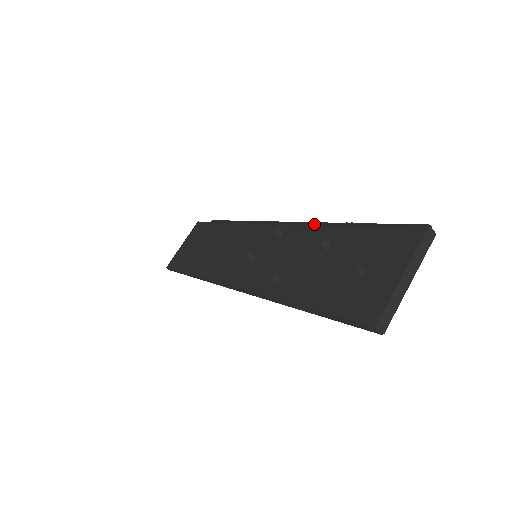
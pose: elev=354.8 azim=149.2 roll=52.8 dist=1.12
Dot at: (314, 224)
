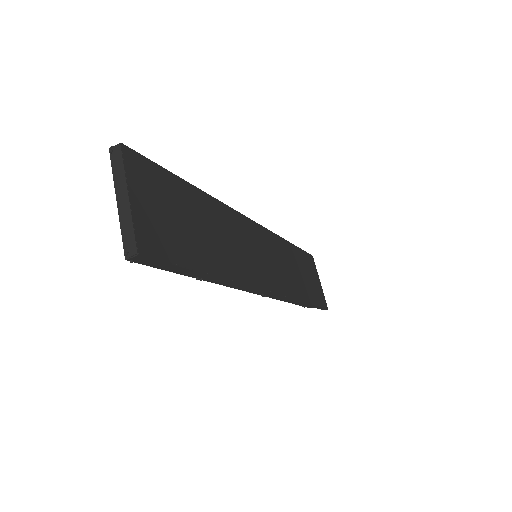
Dot at: occluded
